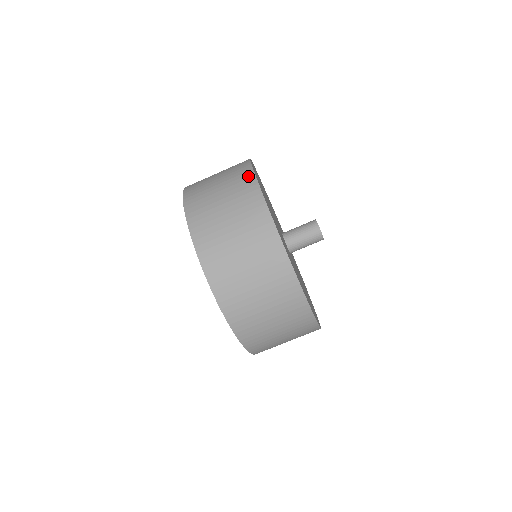
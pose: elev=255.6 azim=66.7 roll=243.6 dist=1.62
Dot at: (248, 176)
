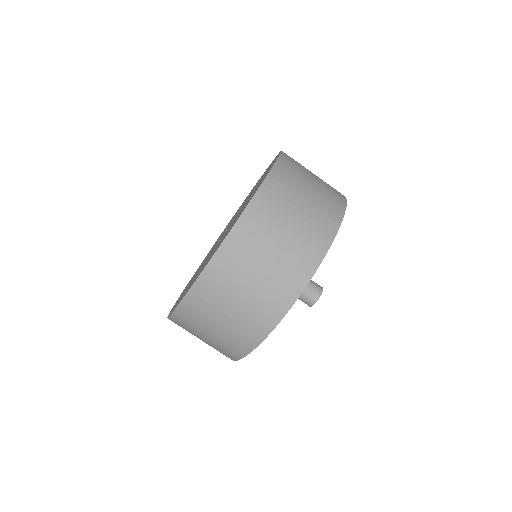
Dot at: (340, 193)
